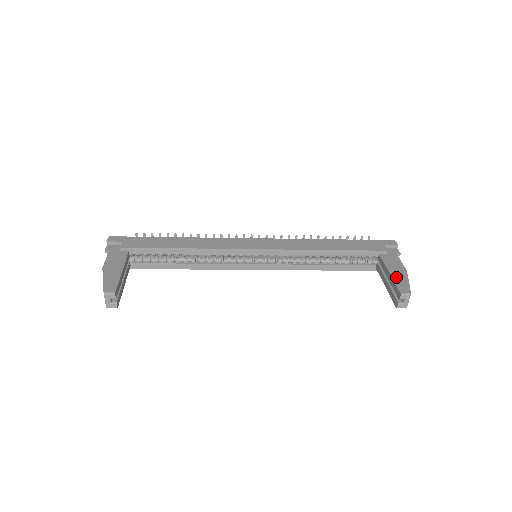
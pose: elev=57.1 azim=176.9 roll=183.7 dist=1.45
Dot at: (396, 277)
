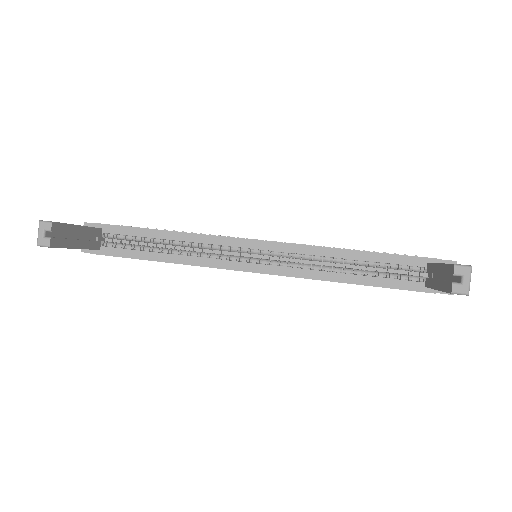
Dot at: occluded
